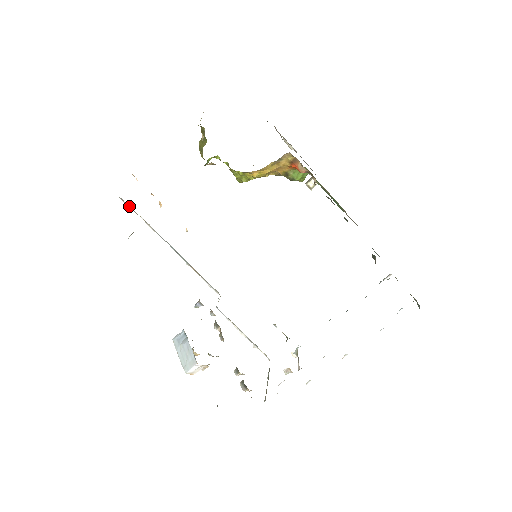
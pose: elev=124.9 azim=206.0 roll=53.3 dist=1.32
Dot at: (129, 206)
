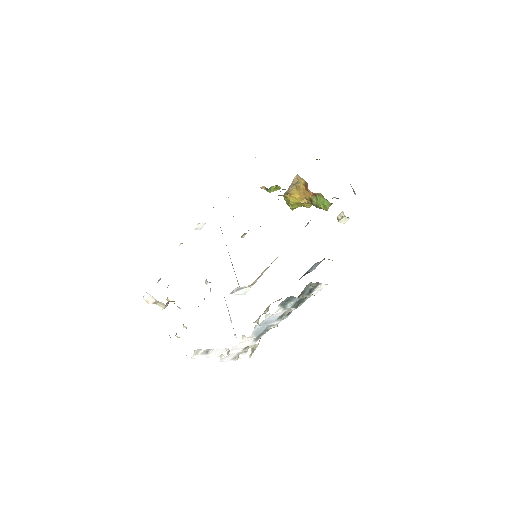
Dot at: occluded
